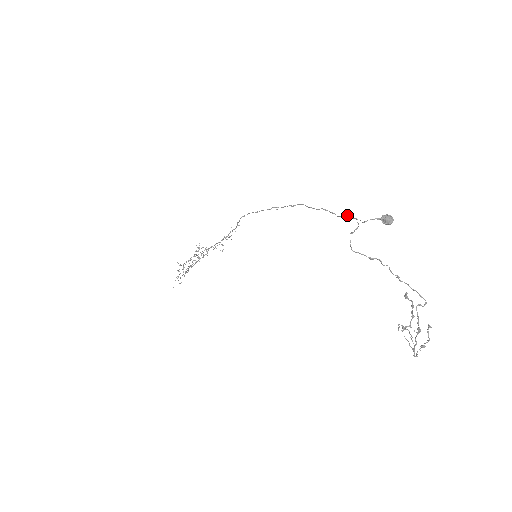
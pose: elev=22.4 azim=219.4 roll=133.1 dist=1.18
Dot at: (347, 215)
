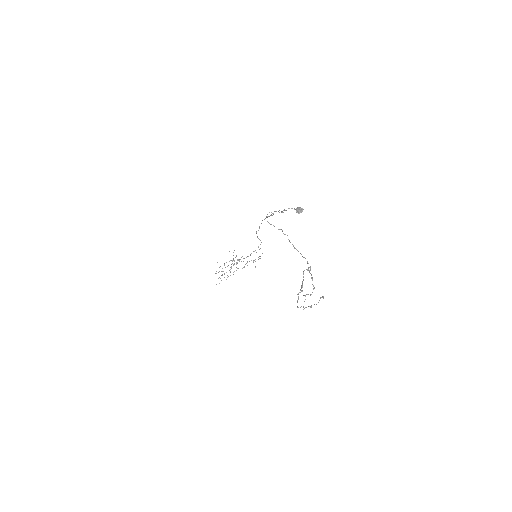
Dot at: occluded
